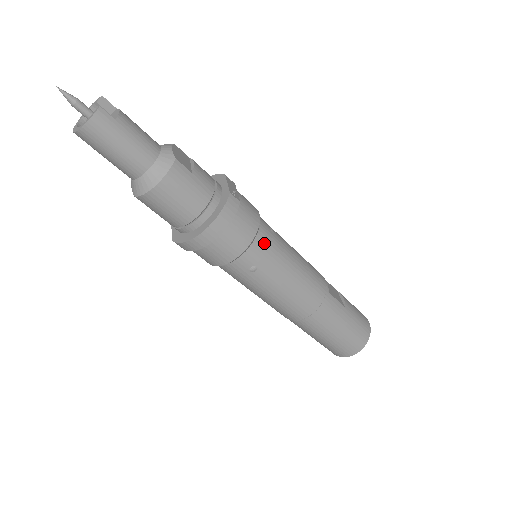
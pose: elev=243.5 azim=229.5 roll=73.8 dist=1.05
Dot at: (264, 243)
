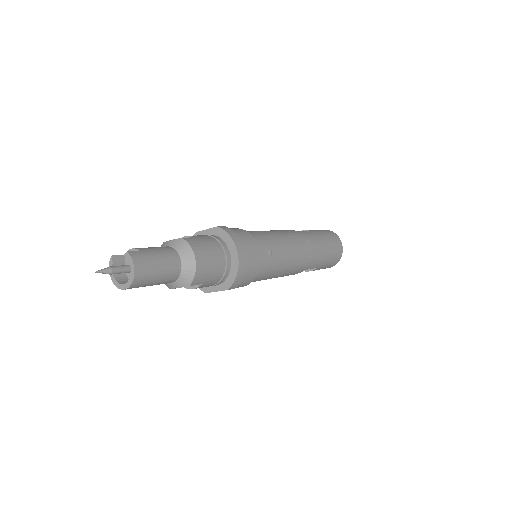
Dot at: (256, 235)
